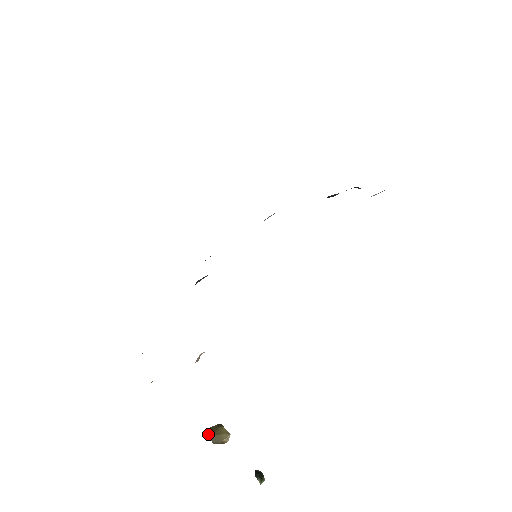
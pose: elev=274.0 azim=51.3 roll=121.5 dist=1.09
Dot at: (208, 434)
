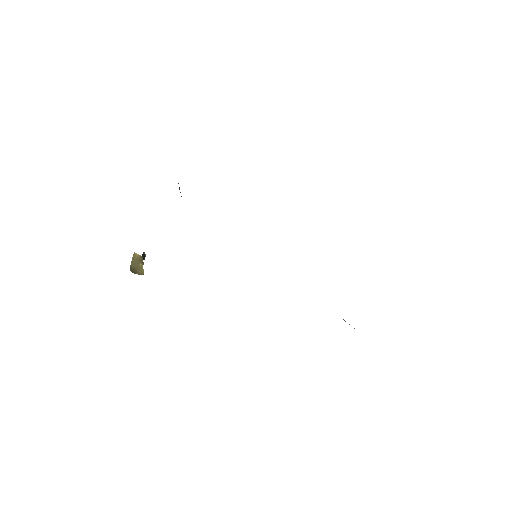
Dot at: (131, 265)
